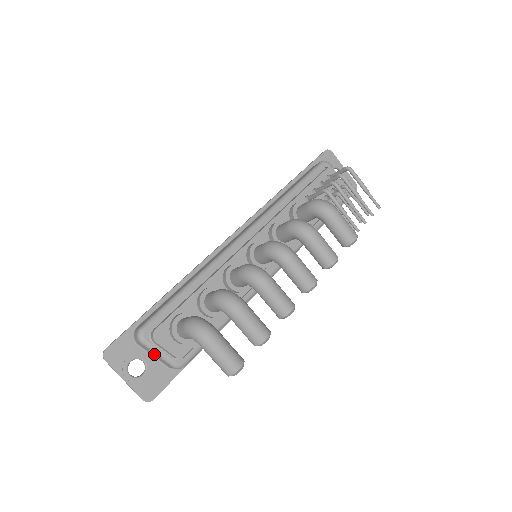
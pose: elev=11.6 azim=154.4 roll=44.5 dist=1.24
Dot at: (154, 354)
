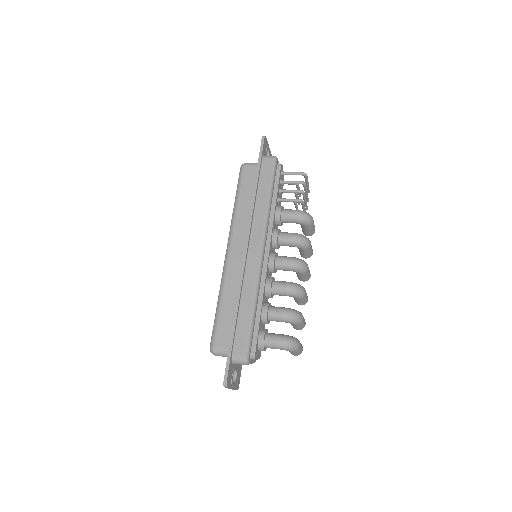
Dot at: occluded
